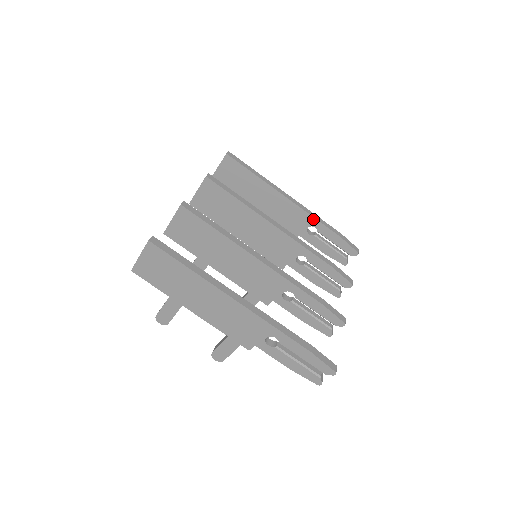
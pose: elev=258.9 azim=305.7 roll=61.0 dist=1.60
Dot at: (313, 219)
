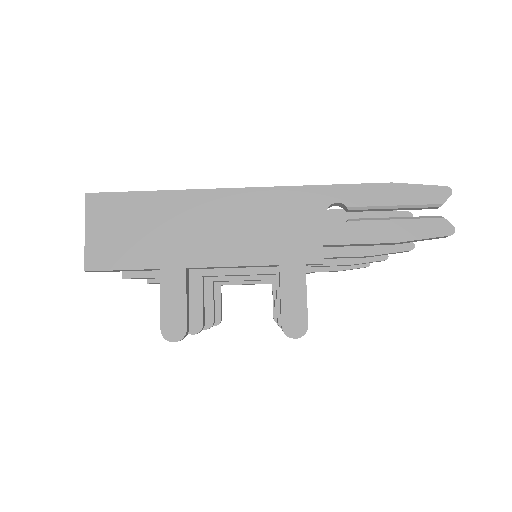
Dot at: occluded
